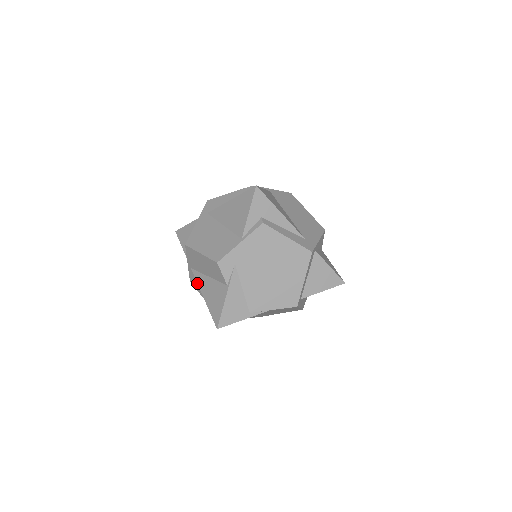
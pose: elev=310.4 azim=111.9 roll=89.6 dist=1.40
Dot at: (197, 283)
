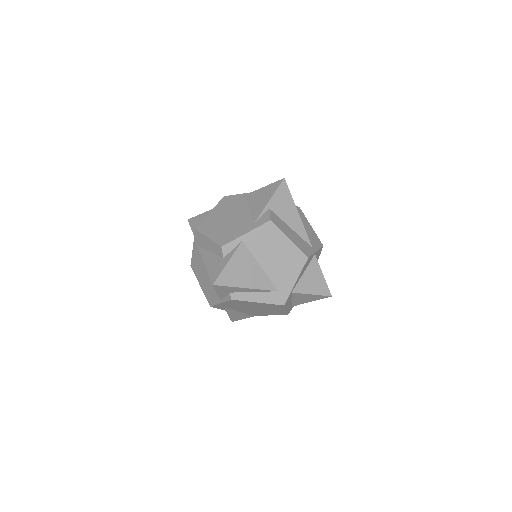
Dot at: occluded
